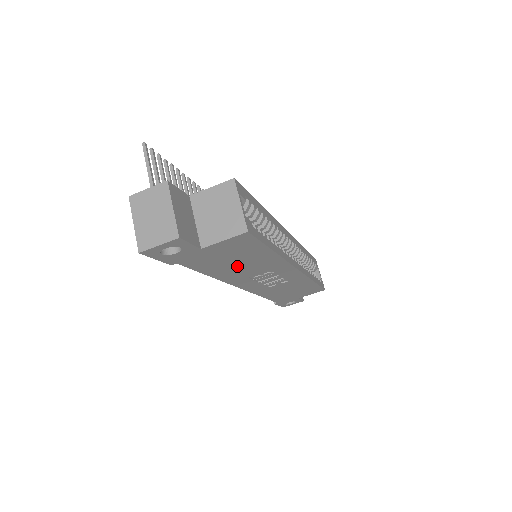
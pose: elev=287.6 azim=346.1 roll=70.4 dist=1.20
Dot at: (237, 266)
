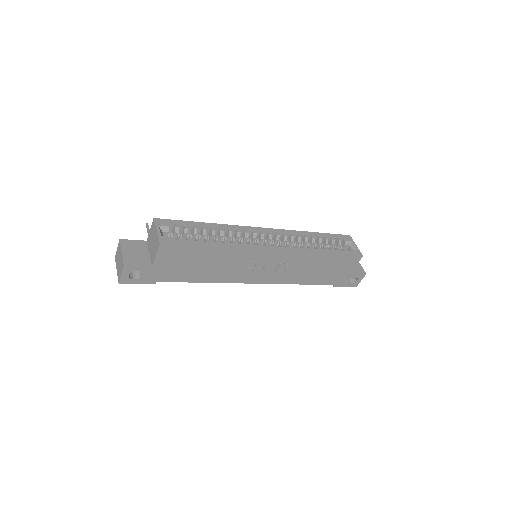
Dot at: (208, 268)
